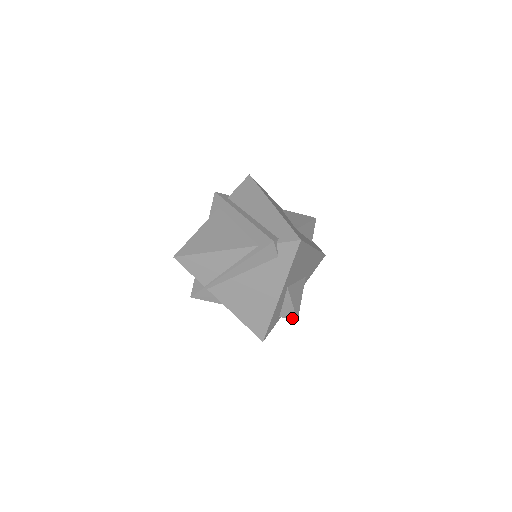
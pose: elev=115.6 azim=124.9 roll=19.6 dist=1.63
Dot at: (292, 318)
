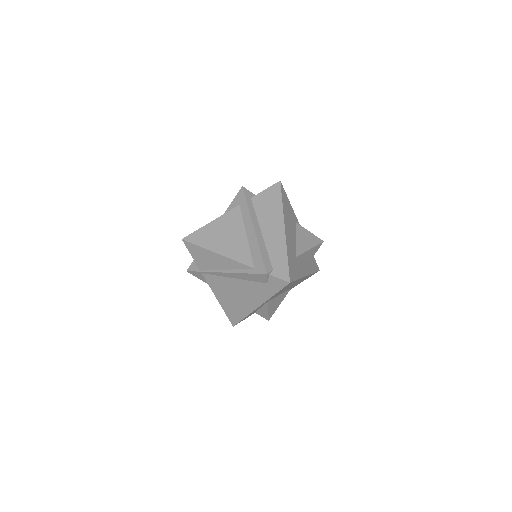
Dot at: (265, 317)
